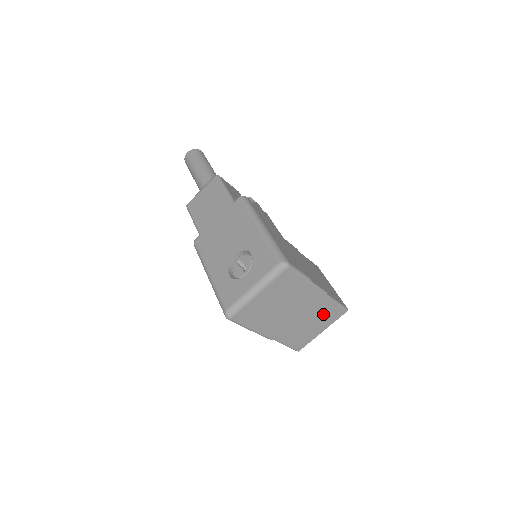
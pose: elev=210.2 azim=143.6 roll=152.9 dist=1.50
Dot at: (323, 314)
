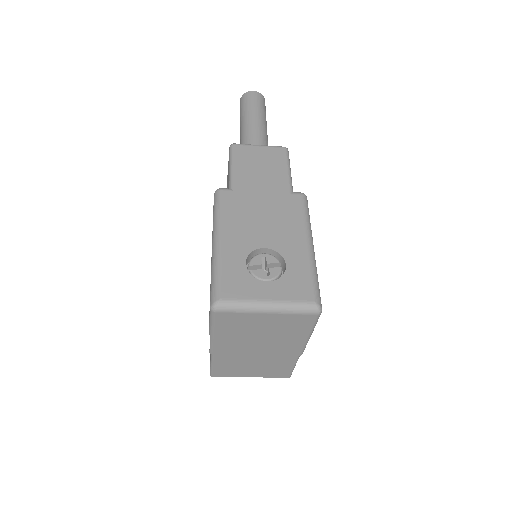
Dot at: (273, 366)
